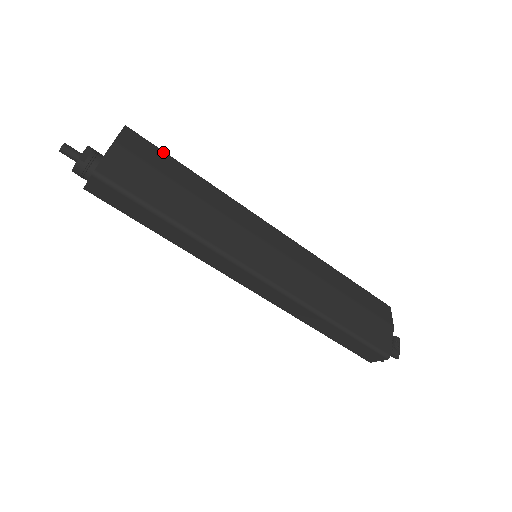
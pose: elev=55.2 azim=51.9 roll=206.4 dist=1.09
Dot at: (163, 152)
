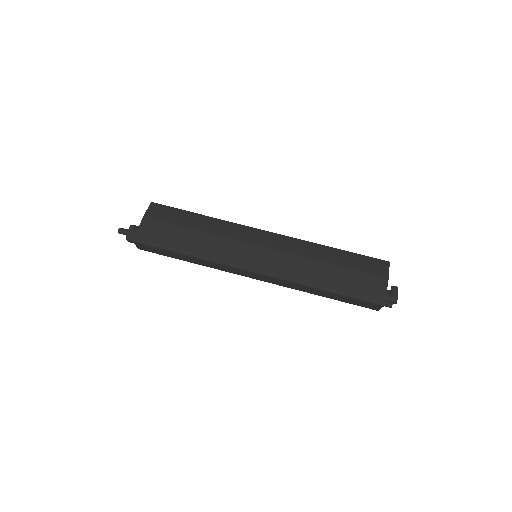
Dot at: (177, 209)
